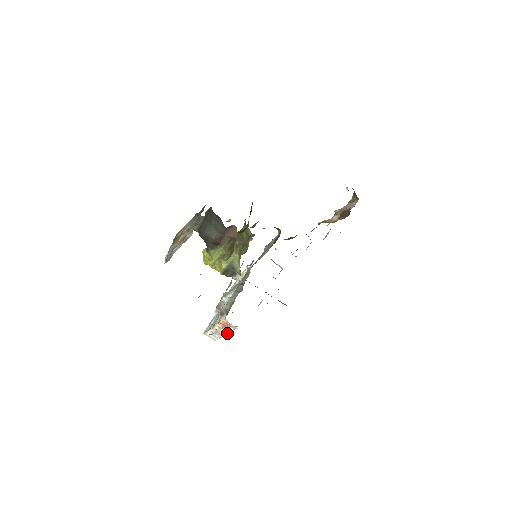
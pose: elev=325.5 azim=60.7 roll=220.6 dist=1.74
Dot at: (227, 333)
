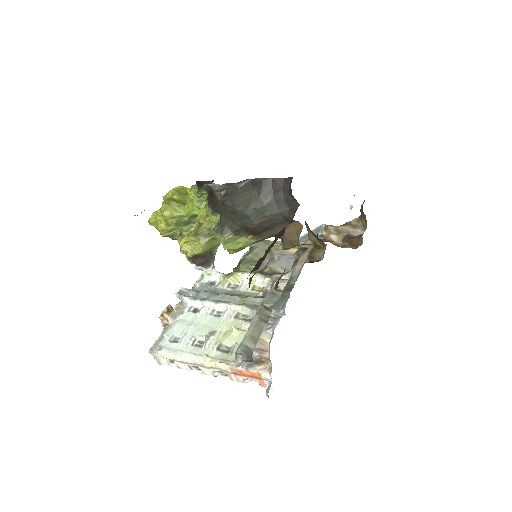
Dot at: (219, 375)
